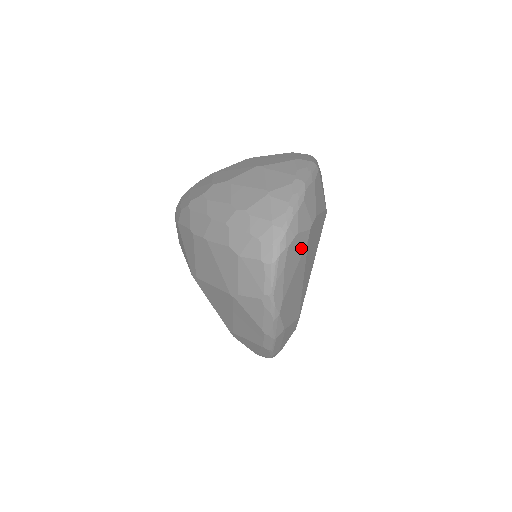
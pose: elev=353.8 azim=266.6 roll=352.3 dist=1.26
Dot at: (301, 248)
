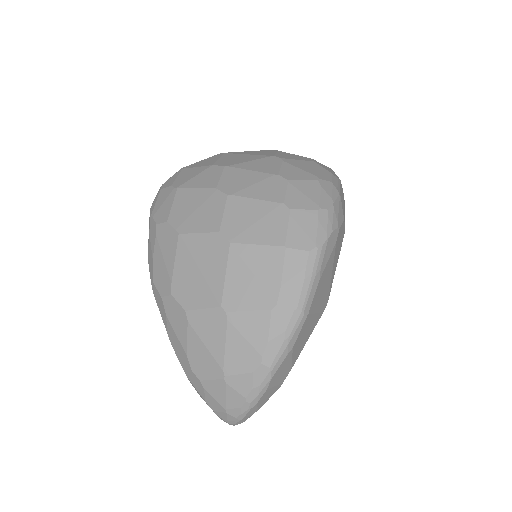
Dot at: occluded
